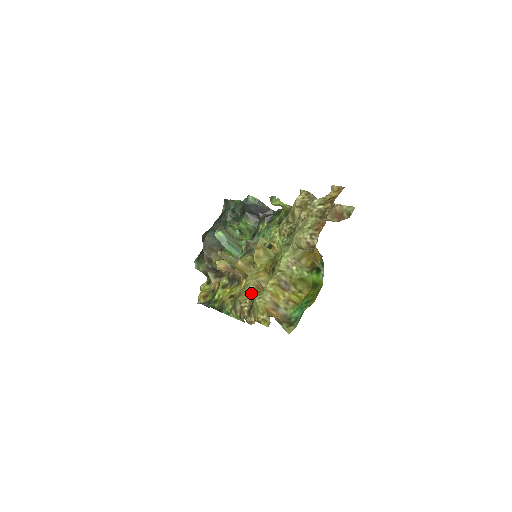
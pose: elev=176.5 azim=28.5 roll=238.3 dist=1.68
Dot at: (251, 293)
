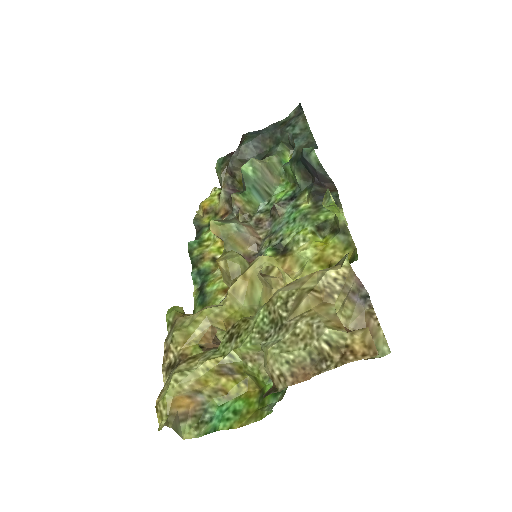
Dot at: (190, 340)
